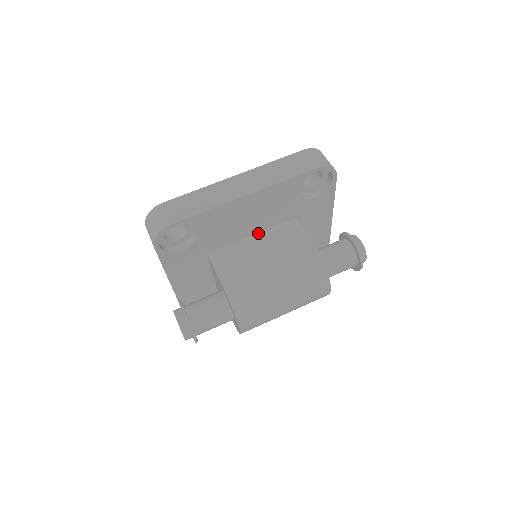
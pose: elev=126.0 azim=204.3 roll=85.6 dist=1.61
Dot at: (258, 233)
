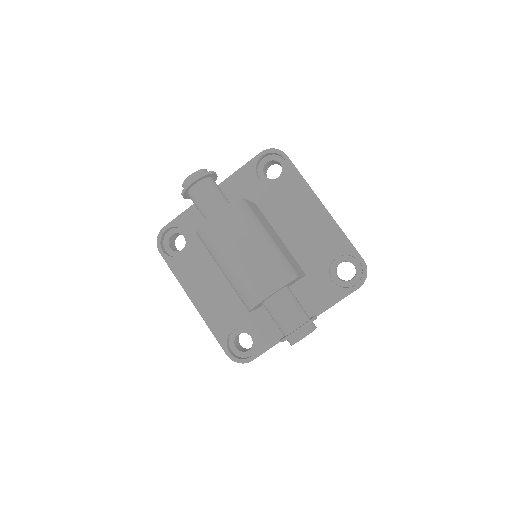
Dot at: (284, 243)
